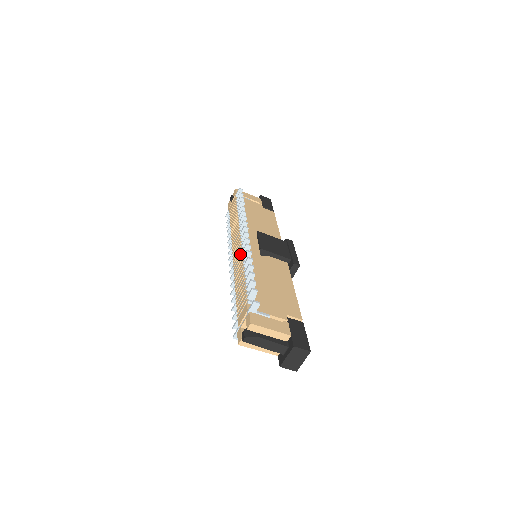
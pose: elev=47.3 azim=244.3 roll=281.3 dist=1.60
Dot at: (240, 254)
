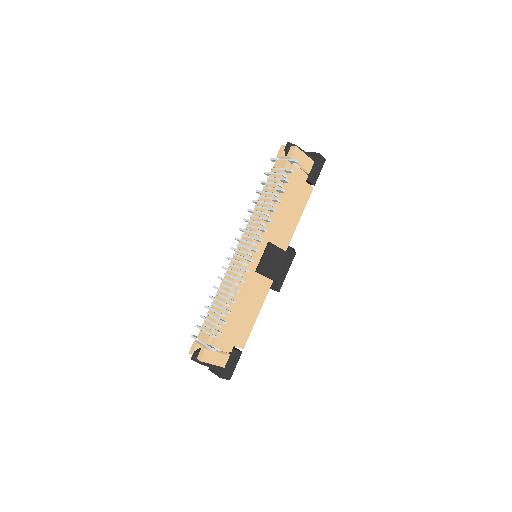
Dot at: (239, 266)
